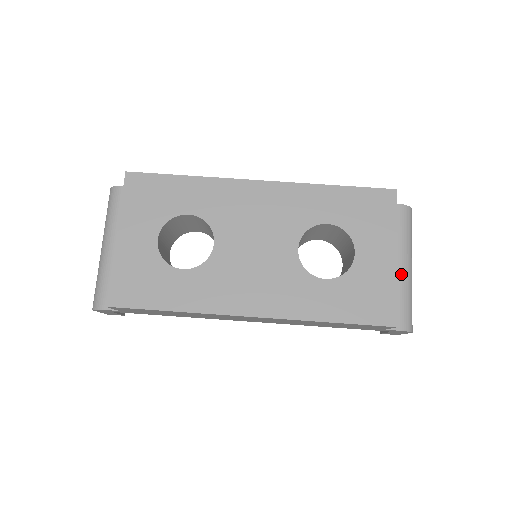
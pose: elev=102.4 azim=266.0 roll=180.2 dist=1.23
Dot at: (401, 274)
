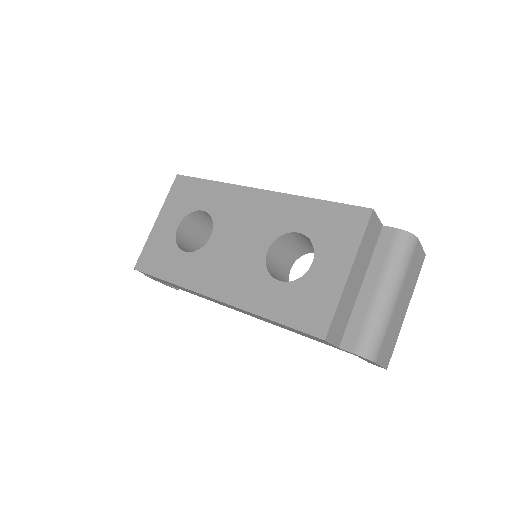
Dot at: (374, 298)
